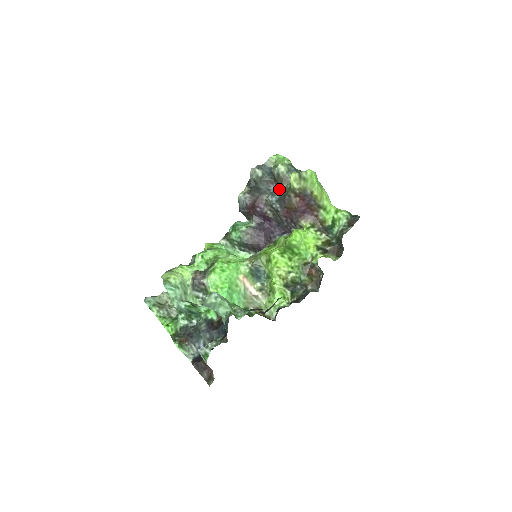
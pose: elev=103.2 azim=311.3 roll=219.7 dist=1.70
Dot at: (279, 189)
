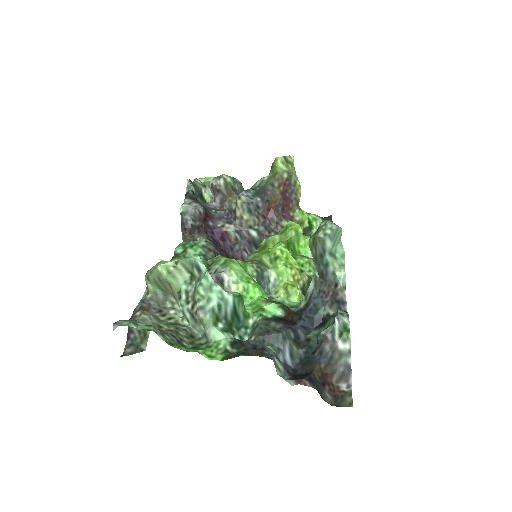
Dot at: (228, 202)
